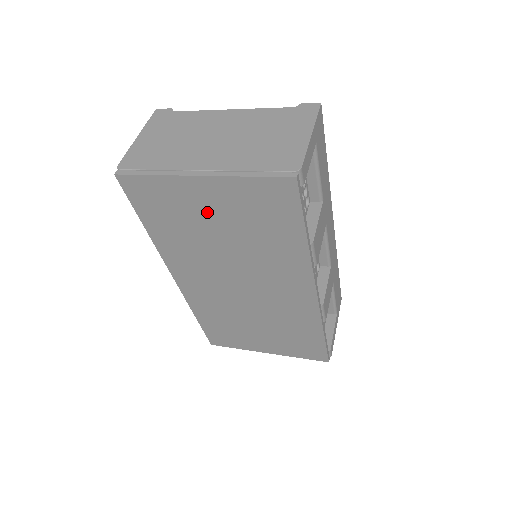
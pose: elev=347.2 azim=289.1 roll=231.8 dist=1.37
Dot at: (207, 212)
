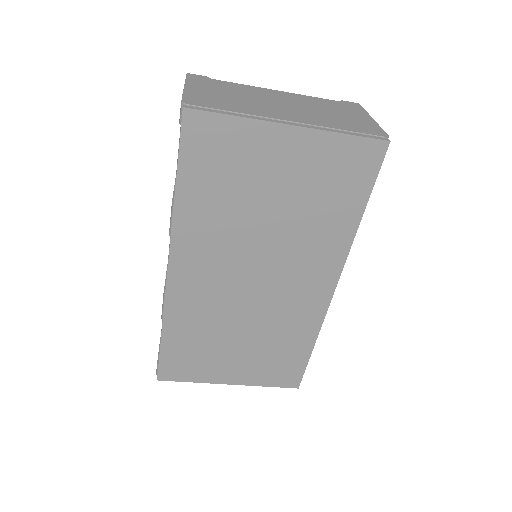
Dot at: (272, 174)
